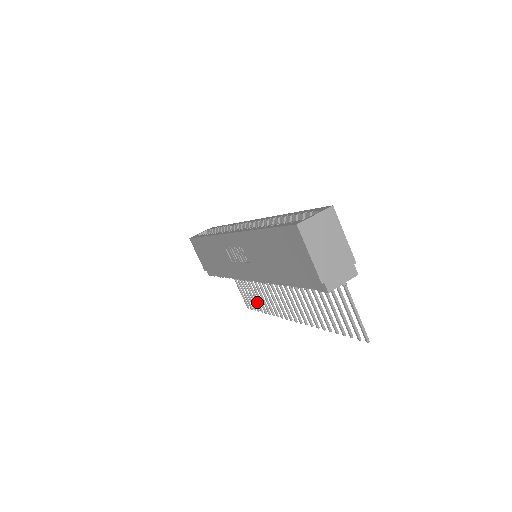
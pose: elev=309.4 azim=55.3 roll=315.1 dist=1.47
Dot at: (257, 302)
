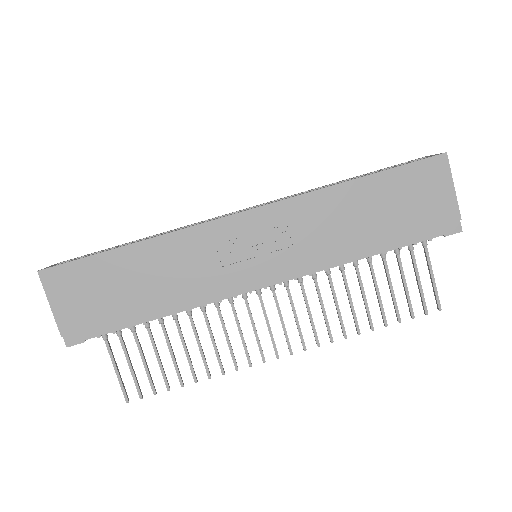
Dot at: (178, 369)
